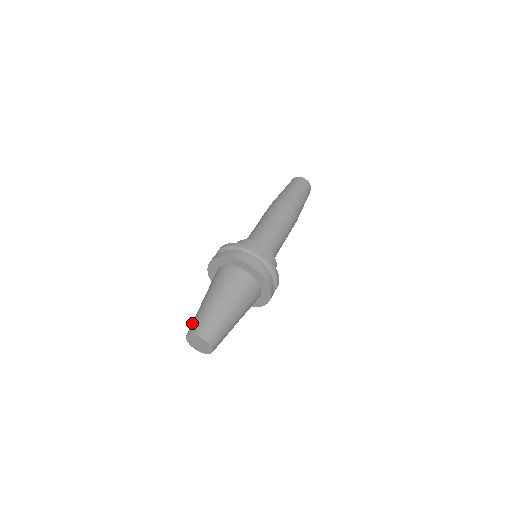
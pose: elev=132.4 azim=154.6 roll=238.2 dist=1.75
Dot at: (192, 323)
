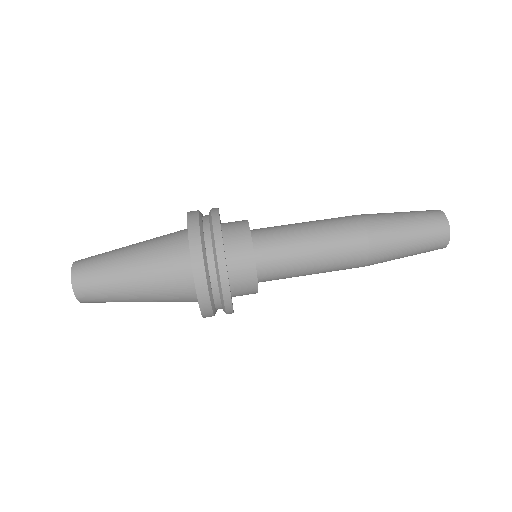
Dot at: occluded
